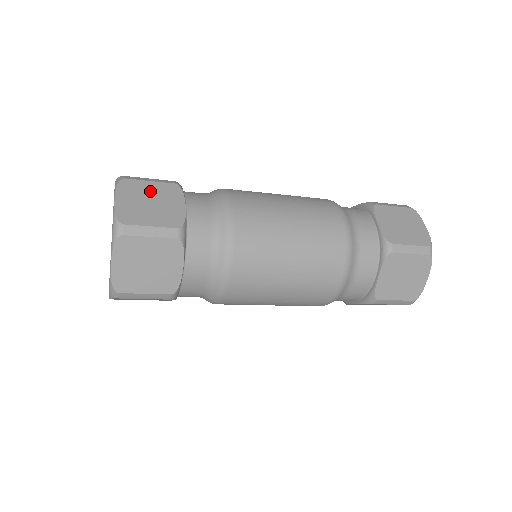
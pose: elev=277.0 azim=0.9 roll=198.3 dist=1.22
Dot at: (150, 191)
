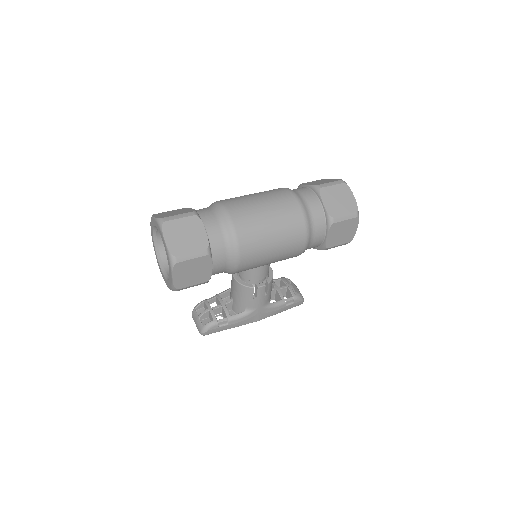
Dot at: (171, 212)
